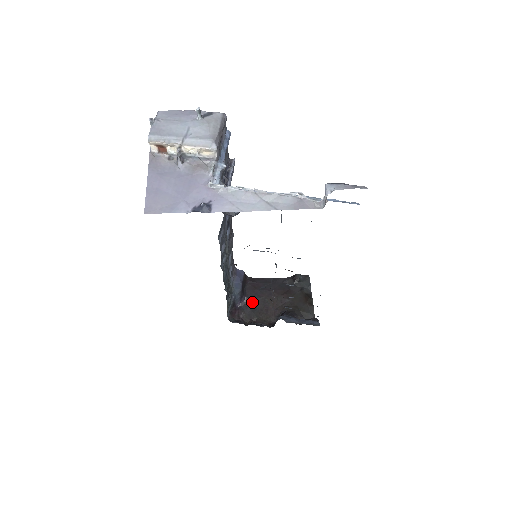
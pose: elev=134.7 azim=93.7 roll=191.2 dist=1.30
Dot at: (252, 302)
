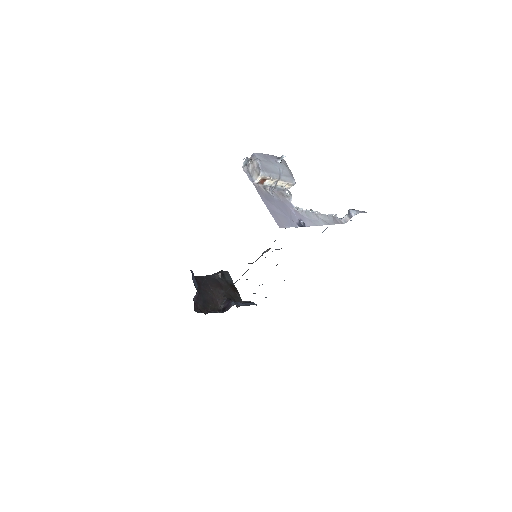
Dot at: (201, 296)
